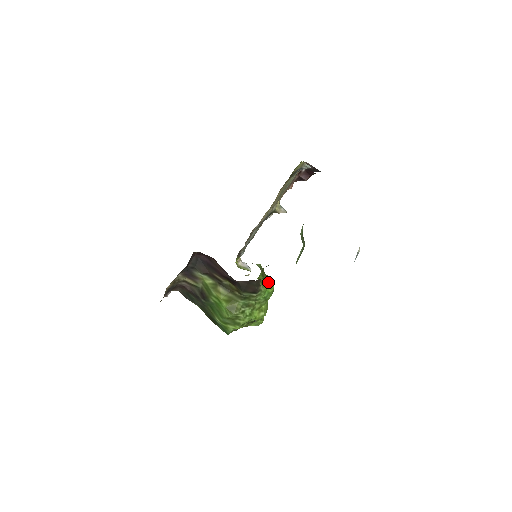
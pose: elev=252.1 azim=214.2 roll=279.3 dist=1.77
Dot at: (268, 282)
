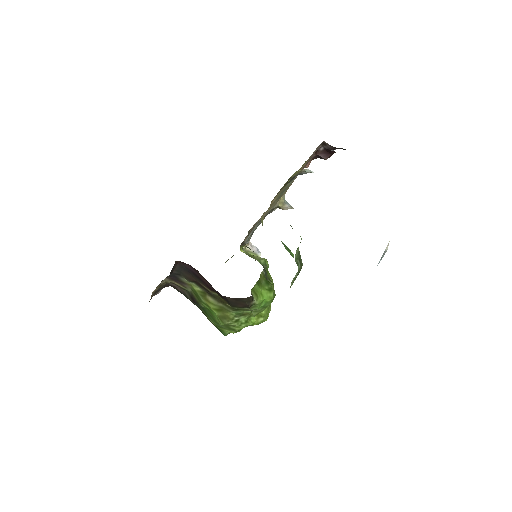
Dot at: (266, 291)
